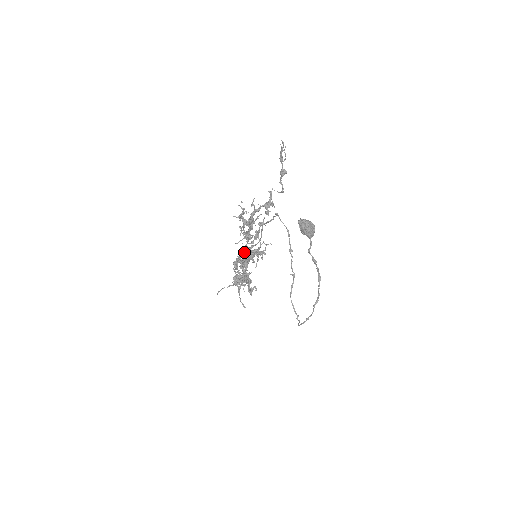
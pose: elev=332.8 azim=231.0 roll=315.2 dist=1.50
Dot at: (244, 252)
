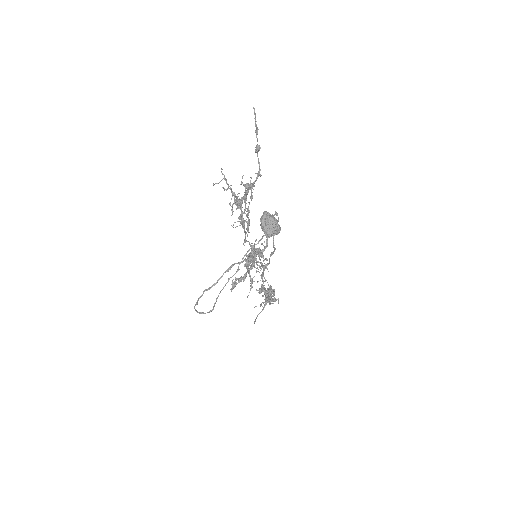
Dot at: (251, 248)
